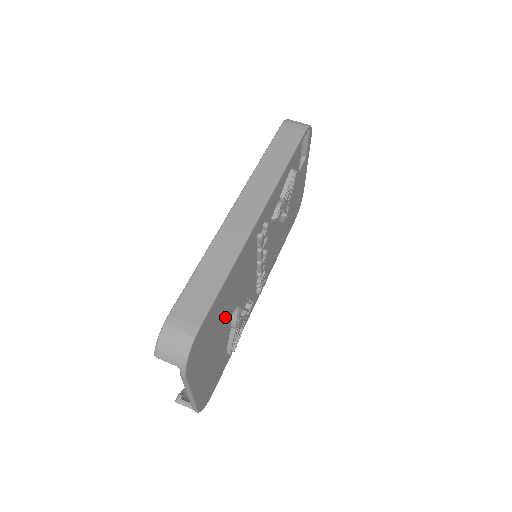
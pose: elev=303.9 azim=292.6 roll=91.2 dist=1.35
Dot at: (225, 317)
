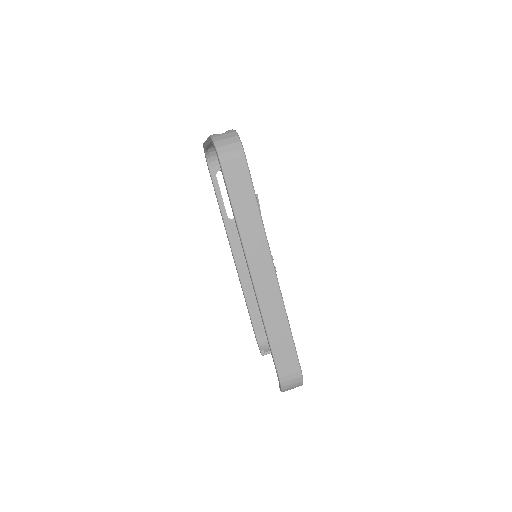
Dot at: occluded
